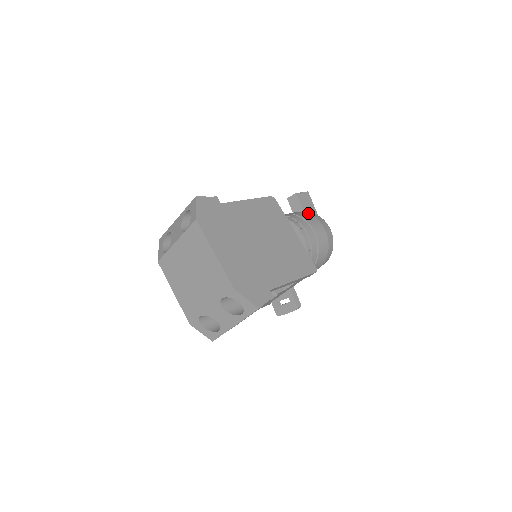
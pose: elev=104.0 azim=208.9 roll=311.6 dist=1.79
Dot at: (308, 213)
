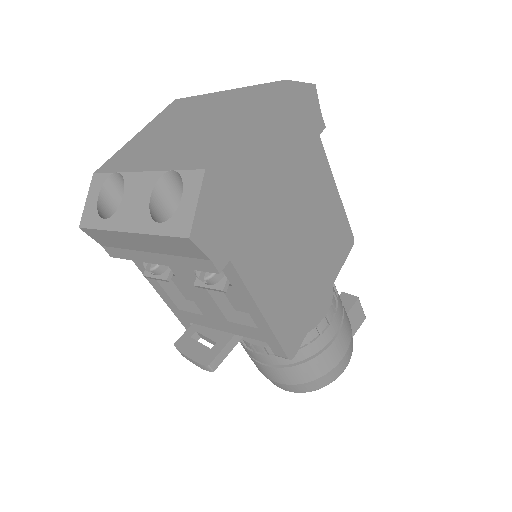
Dot at: occluded
